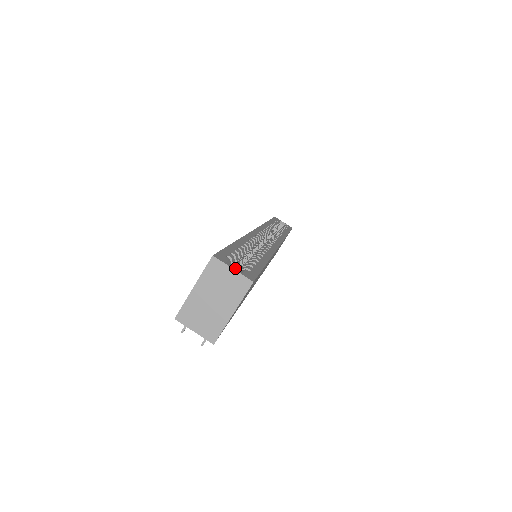
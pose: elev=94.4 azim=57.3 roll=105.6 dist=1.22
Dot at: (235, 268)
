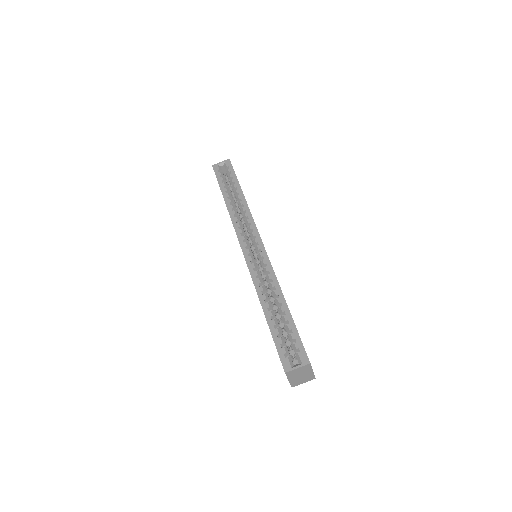
Dot at: occluded
